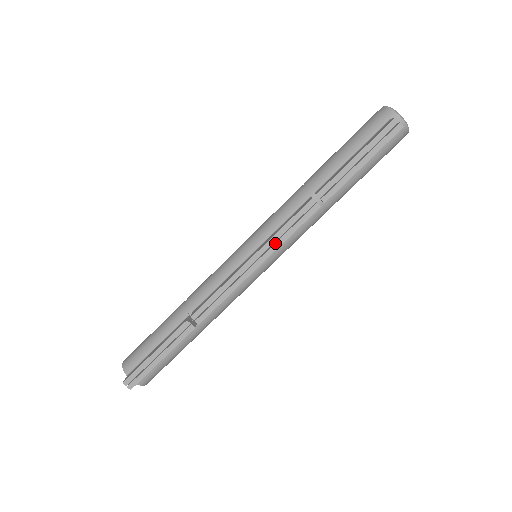
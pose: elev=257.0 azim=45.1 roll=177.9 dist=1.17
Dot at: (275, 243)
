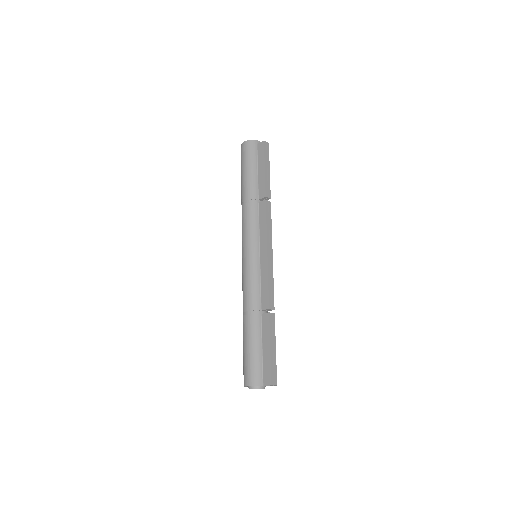
Dot at: (269, 235)
